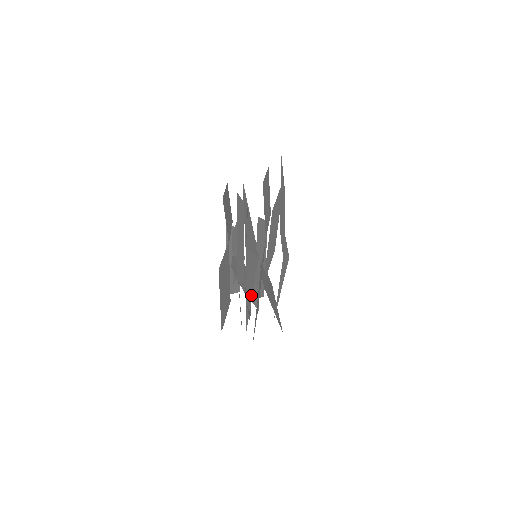
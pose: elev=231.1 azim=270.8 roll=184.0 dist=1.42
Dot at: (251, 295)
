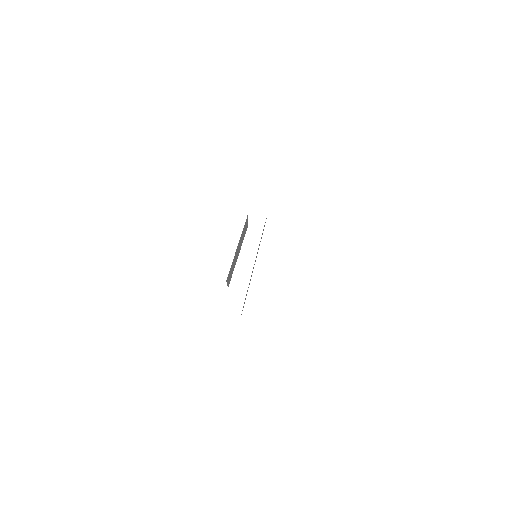
Dot at: occluded
